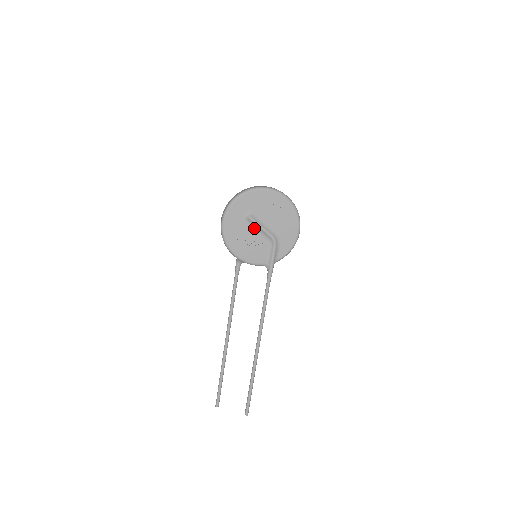
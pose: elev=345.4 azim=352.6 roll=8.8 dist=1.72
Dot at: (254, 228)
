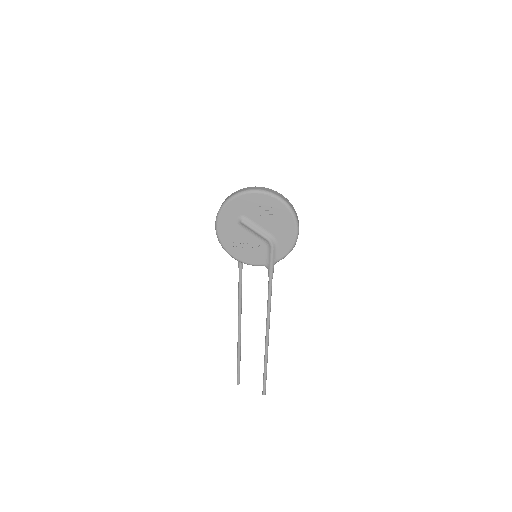
Dot at: (249, 231)
